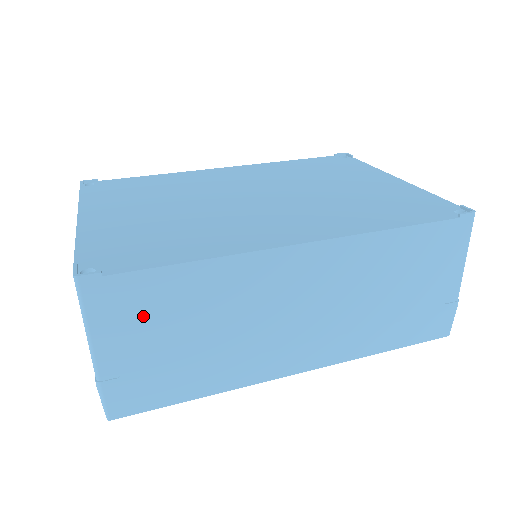
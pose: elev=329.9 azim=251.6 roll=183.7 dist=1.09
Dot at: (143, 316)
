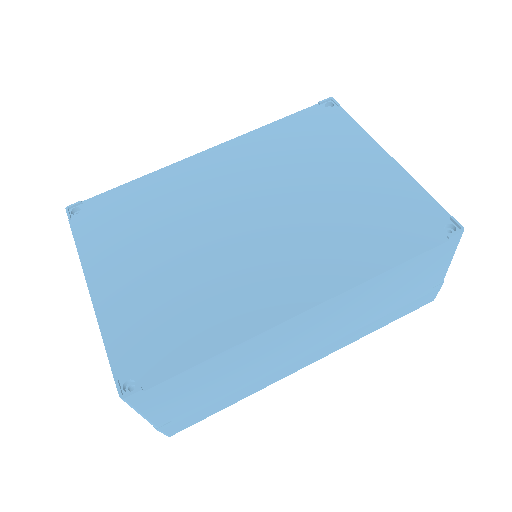
Dot at: (181, 393)
